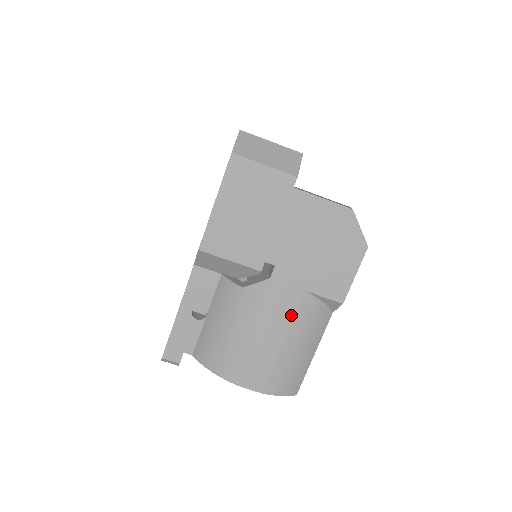
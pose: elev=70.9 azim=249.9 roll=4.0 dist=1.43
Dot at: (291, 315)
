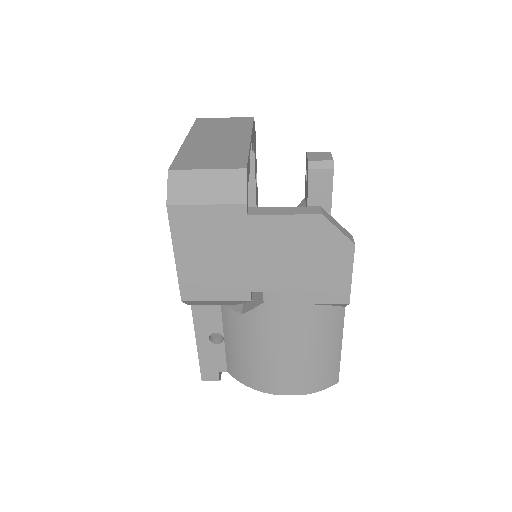
Dot at: (299, 328)
